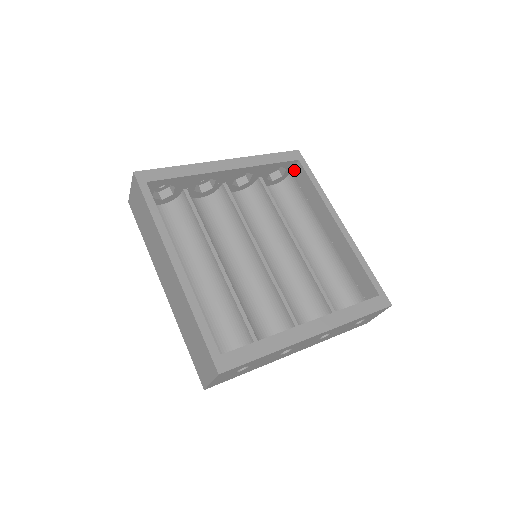
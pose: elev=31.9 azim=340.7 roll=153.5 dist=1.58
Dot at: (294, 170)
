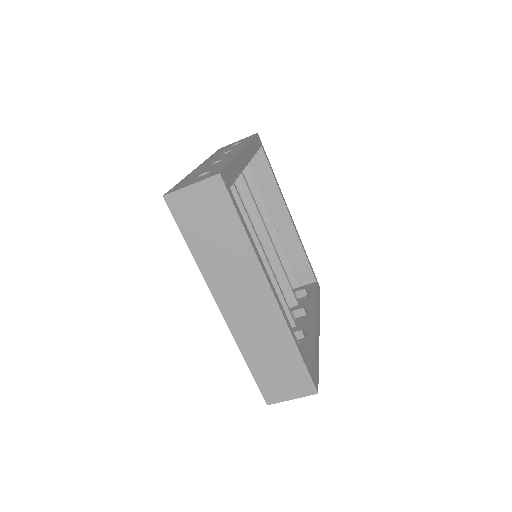
Dot at: occluded
